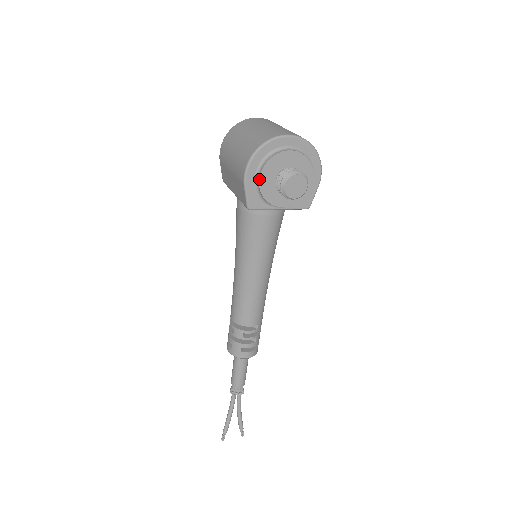
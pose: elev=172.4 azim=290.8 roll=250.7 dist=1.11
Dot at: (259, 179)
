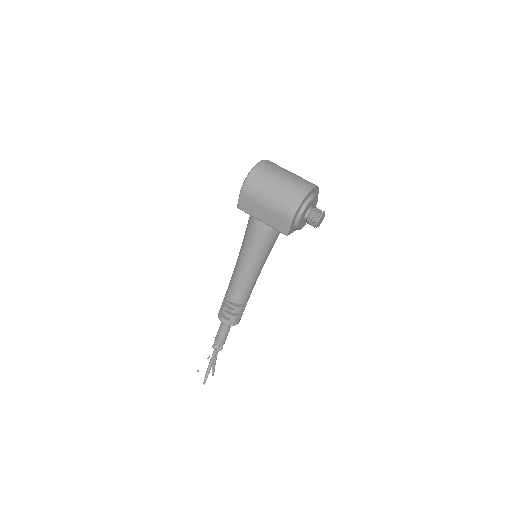
Dot at: (300, 218)
